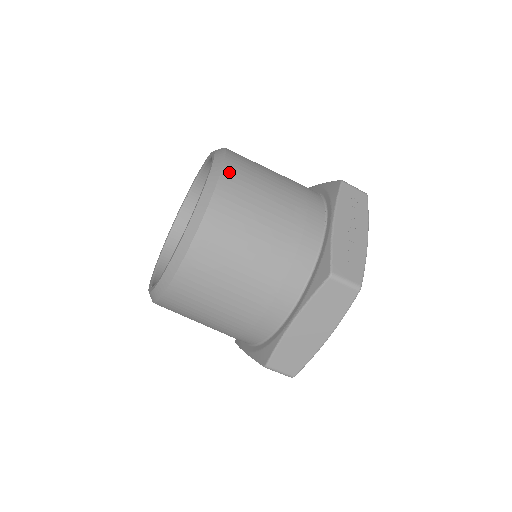
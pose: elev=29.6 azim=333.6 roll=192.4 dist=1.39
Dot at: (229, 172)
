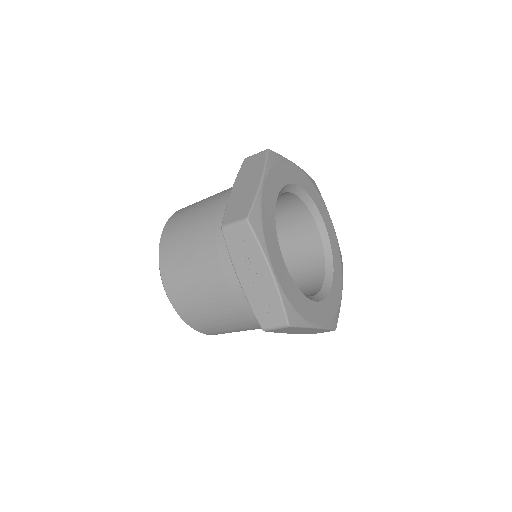
Dot at: (169, 288)
